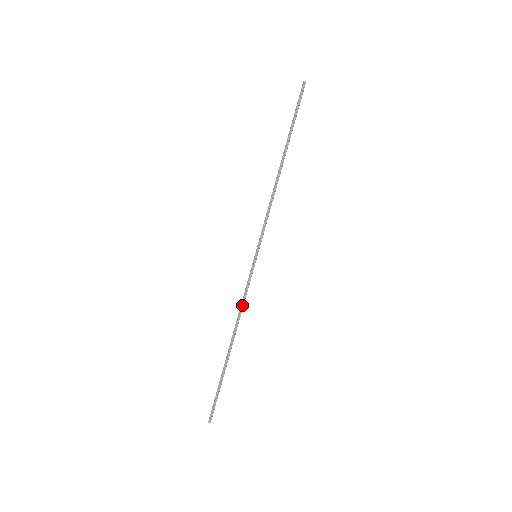
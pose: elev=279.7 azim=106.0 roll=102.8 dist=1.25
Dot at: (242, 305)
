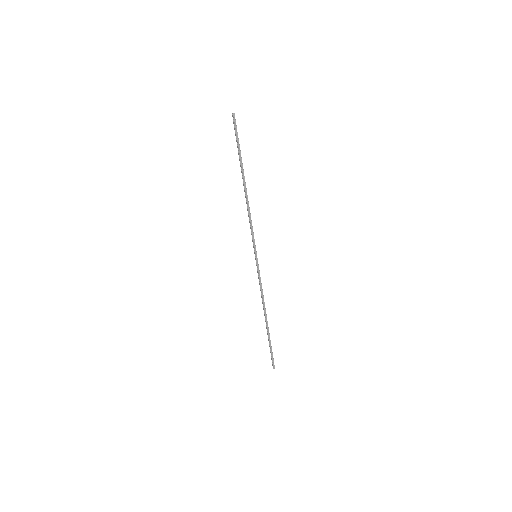
Dot at: (262, 292)
